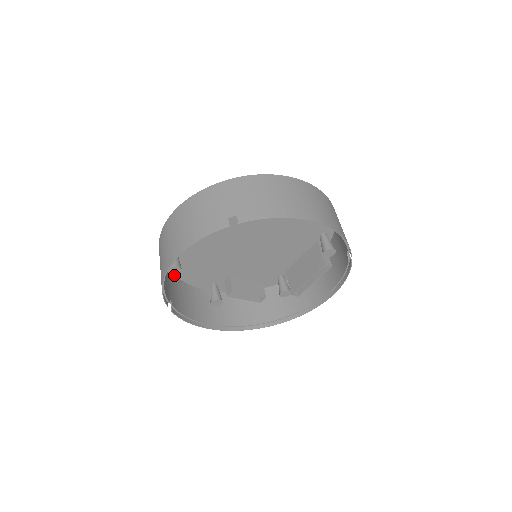
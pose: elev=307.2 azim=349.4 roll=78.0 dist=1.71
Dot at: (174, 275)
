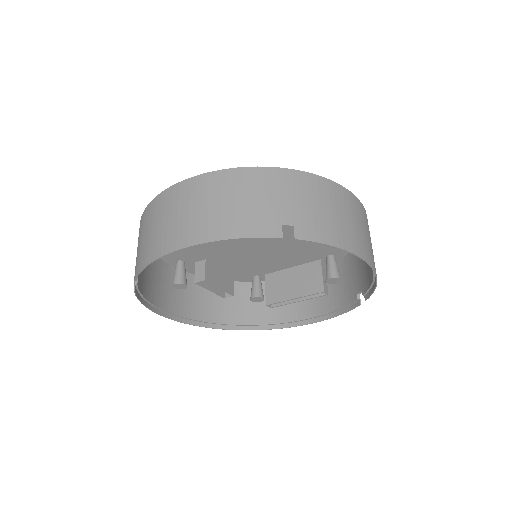
Dot at: occluded
